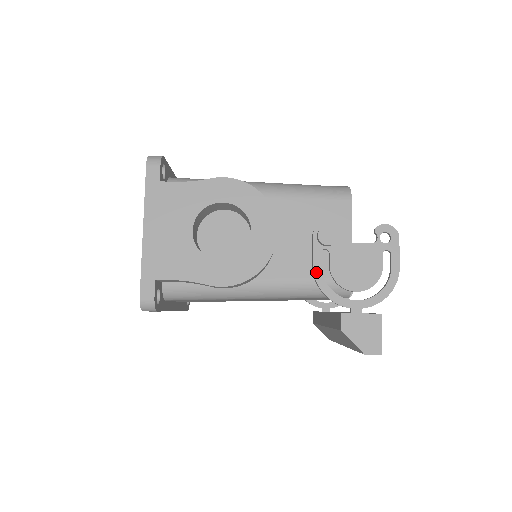
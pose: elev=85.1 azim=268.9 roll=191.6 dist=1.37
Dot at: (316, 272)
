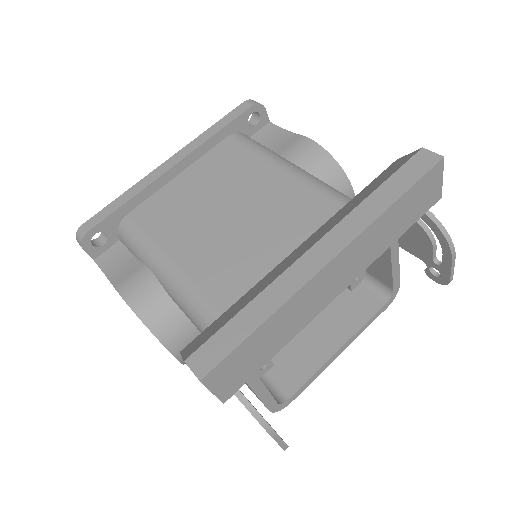
Dot at: occluded
